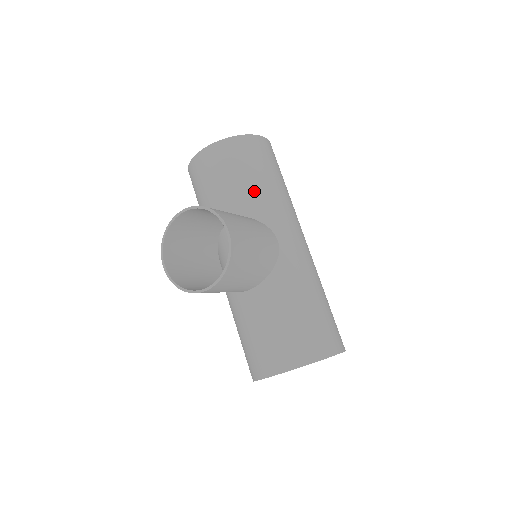
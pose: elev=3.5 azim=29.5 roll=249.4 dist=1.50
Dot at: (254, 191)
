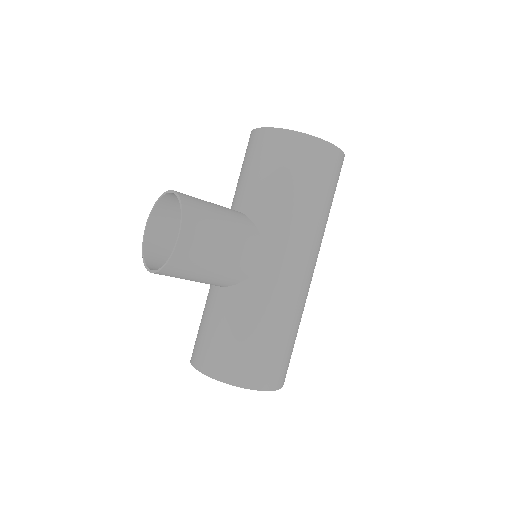
Dot at: (272, 198)
